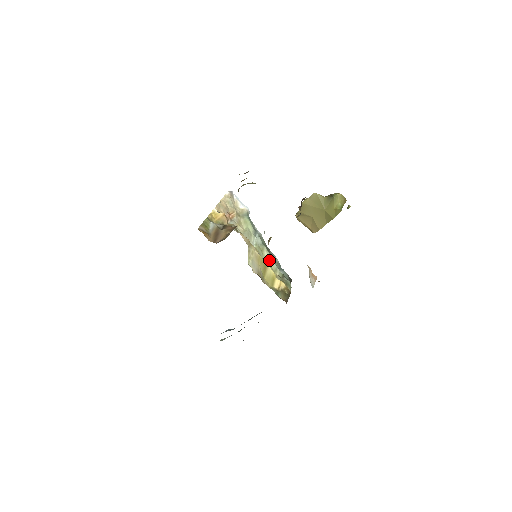
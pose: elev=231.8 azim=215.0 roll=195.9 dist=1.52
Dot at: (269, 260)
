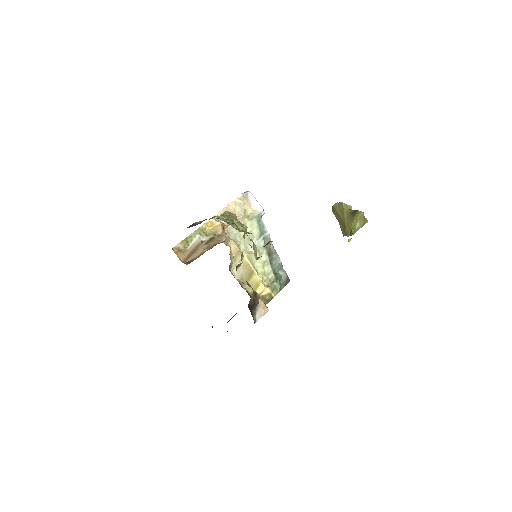
Dot at: (265, 264)
